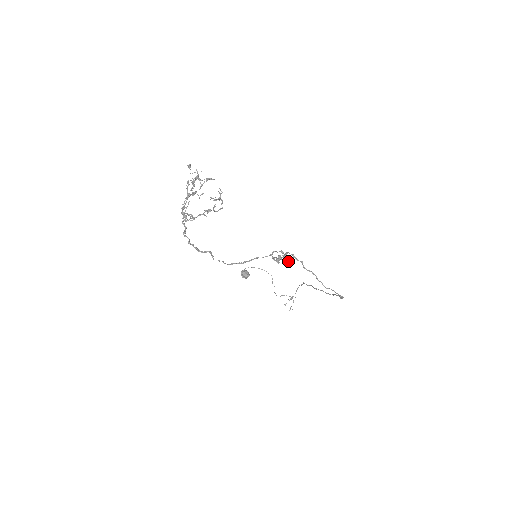
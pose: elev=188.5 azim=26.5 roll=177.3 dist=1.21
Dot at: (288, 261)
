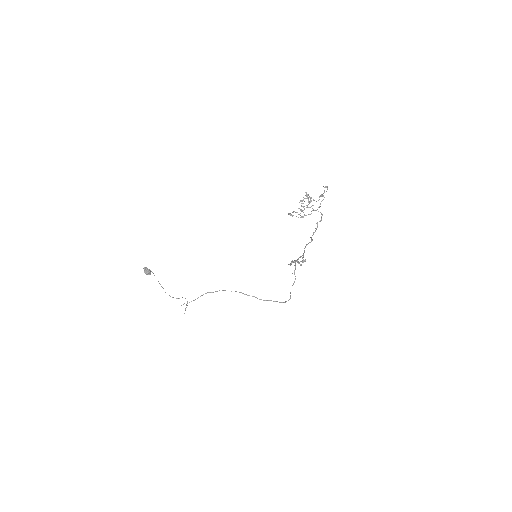
Dot at: (301, 265)
